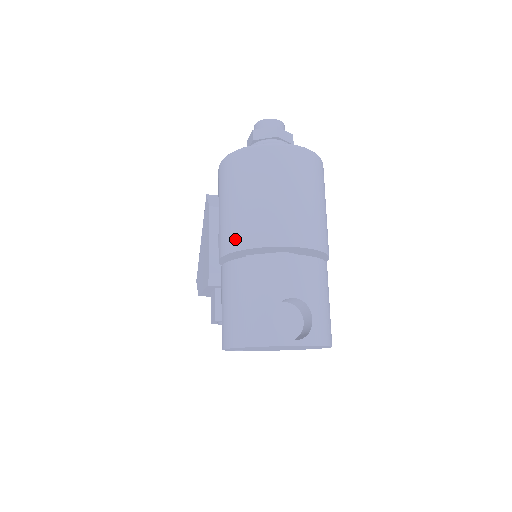
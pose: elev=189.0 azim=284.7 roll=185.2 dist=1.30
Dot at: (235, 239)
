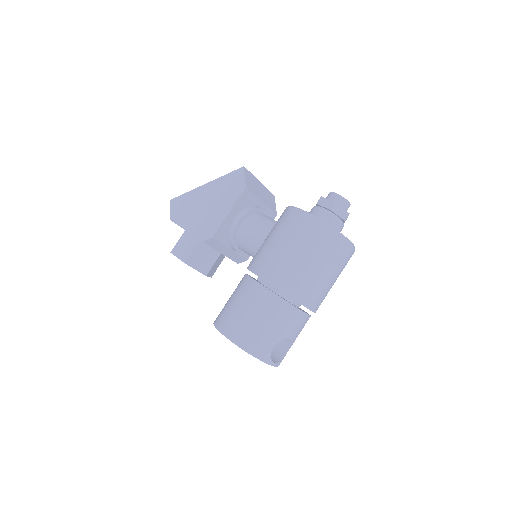
Dot at: (286, 283)
